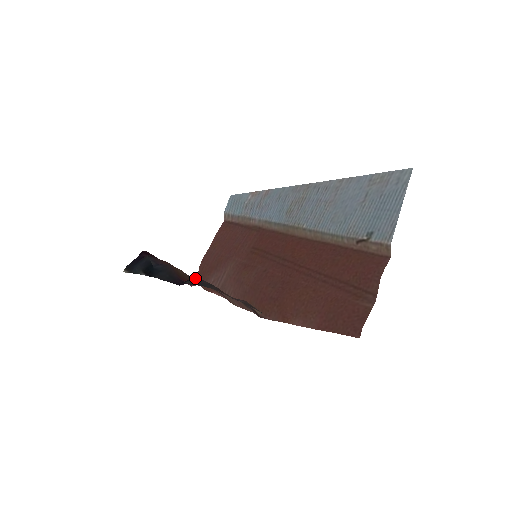
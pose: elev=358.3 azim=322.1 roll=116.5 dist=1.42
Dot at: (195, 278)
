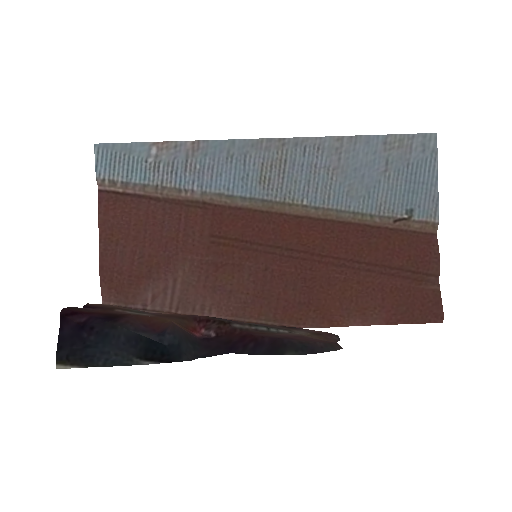
Dot at: (293, 343)
